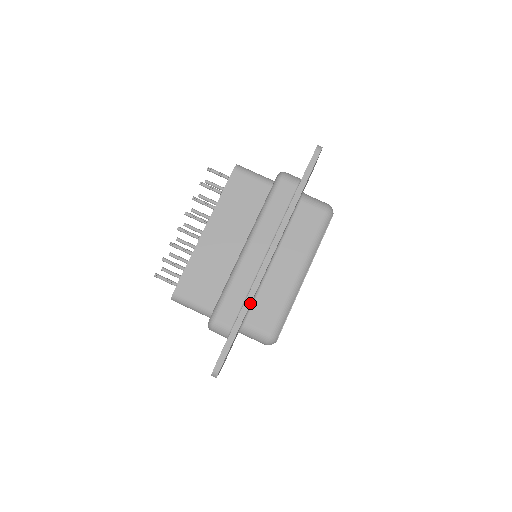
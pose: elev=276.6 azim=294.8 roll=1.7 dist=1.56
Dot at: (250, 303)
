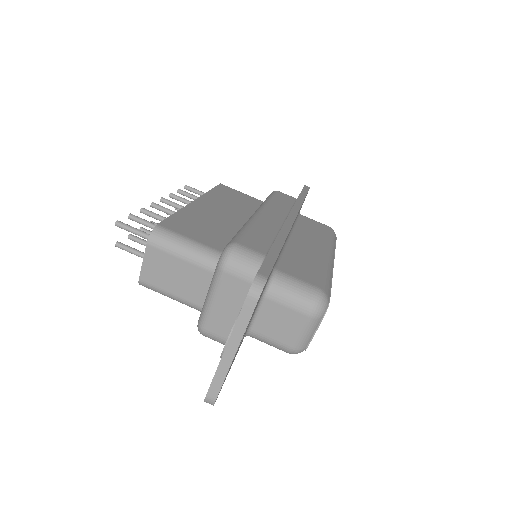
Dot at: (286, 236)
